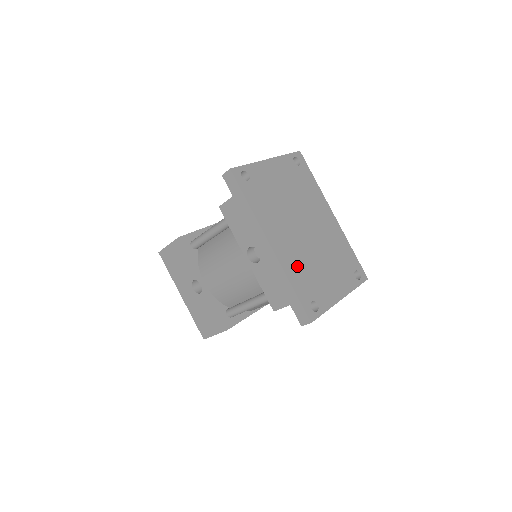
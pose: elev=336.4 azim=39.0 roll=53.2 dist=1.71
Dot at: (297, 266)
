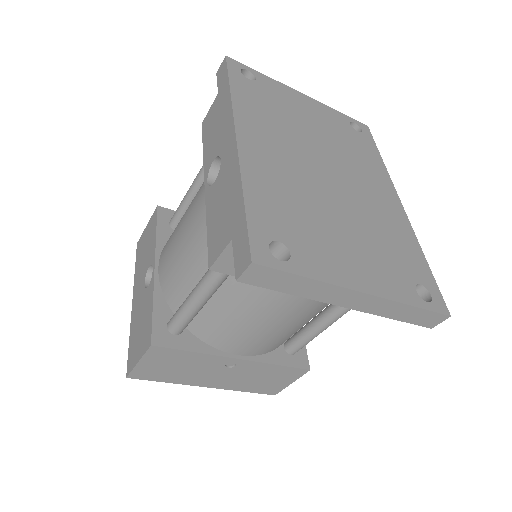
Dot at: (277, 187)
